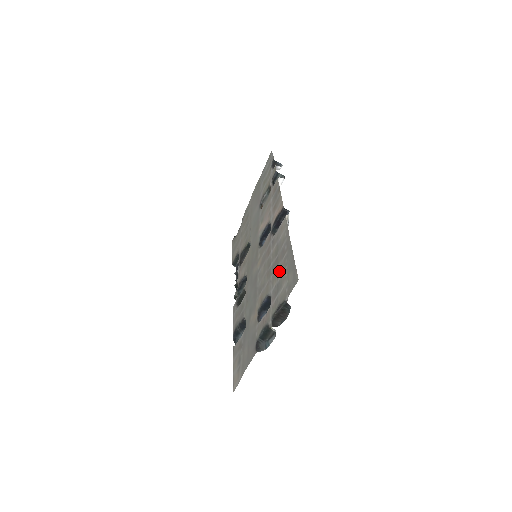
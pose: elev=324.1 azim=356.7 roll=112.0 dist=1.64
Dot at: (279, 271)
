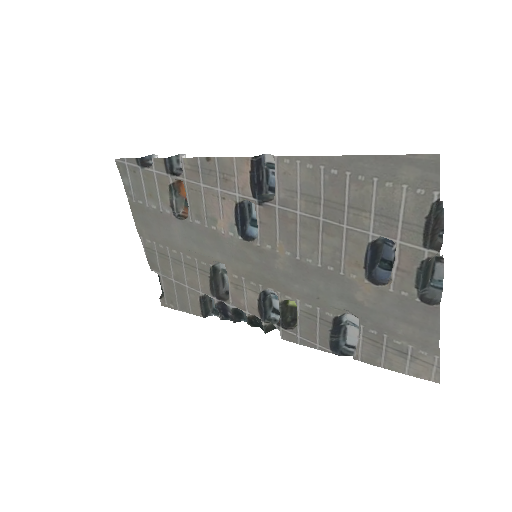
Dot at: (359, 202)
